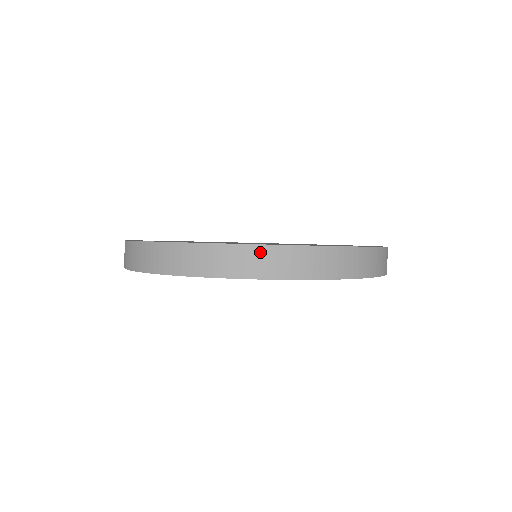
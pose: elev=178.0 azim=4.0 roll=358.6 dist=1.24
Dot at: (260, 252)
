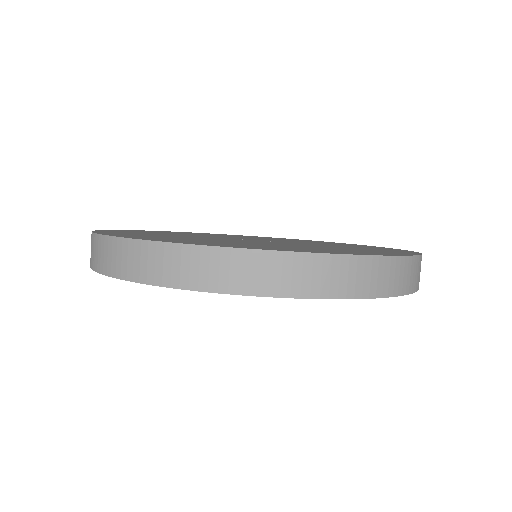
Dot at: (229, 258)
